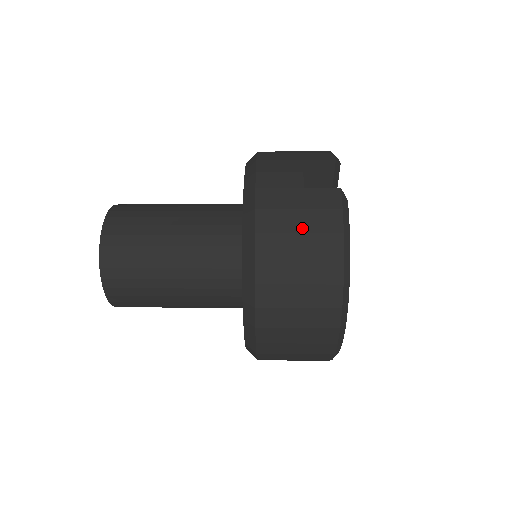
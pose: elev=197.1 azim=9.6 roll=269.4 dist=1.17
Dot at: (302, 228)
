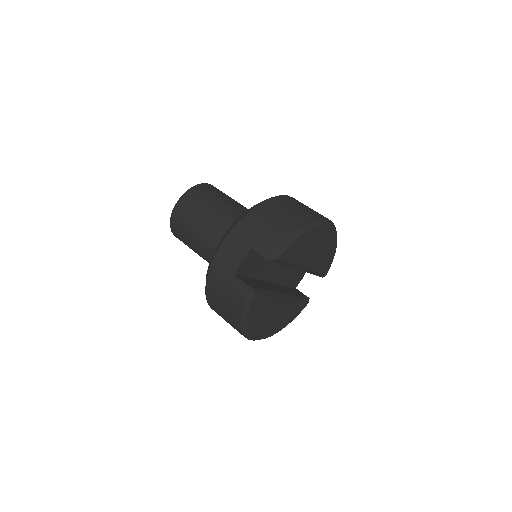
Dot at: (225, 296)
